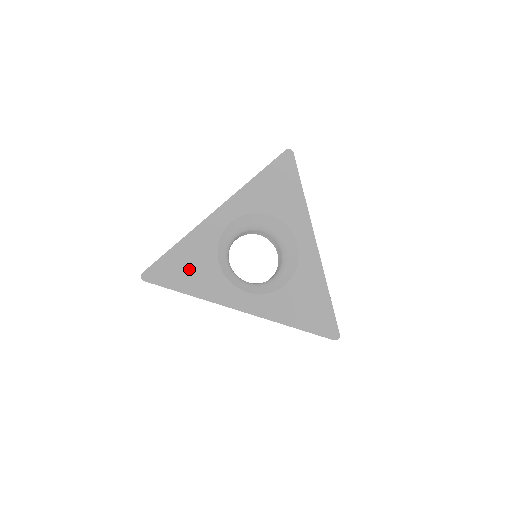
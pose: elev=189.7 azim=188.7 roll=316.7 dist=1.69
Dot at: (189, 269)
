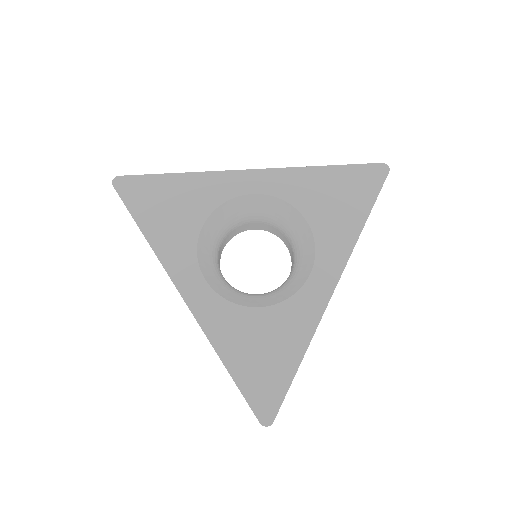
Dot at: (167, 208)
